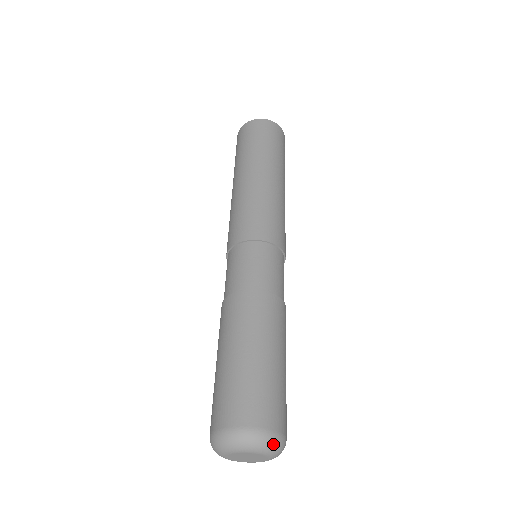
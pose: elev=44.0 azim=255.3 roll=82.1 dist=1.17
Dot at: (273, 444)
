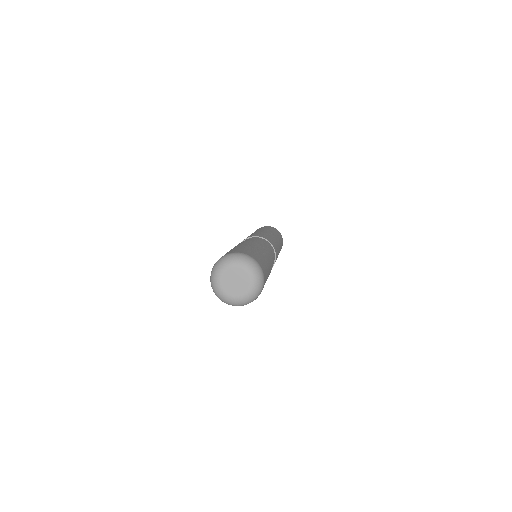
Dot at: (232, 257)
